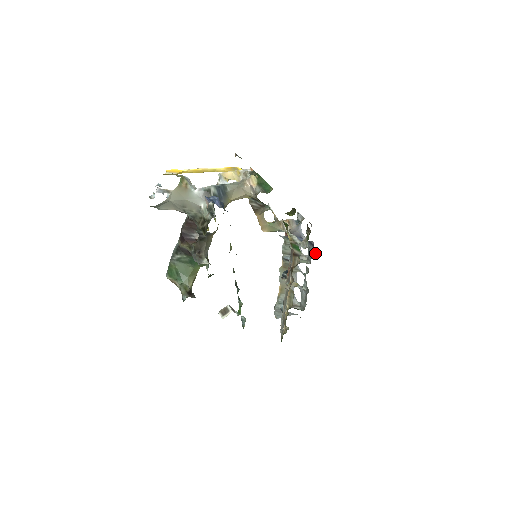
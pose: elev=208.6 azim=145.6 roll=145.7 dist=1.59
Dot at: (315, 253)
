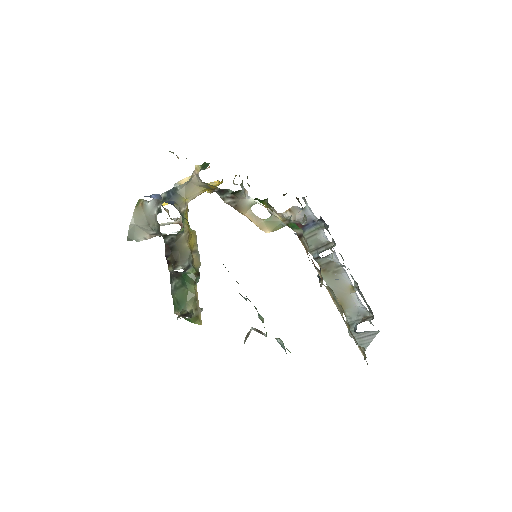
Dot at: (328, 227)
